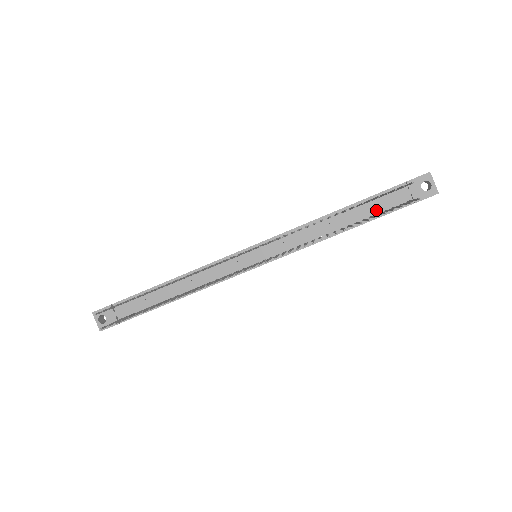
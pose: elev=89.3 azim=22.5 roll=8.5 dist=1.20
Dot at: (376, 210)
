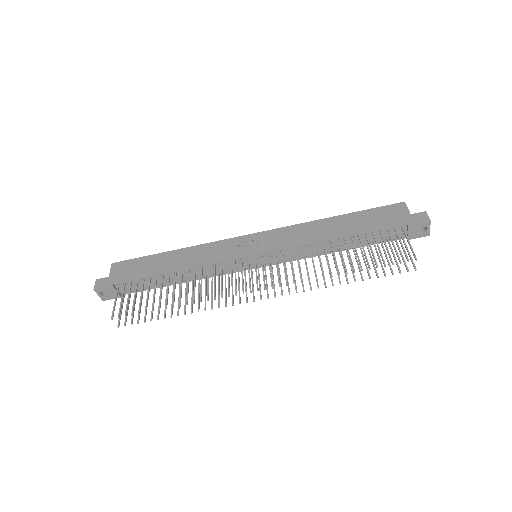
Dot at: (373, 240)
